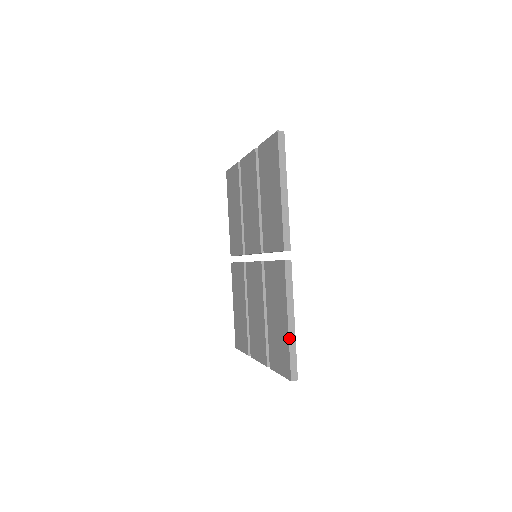
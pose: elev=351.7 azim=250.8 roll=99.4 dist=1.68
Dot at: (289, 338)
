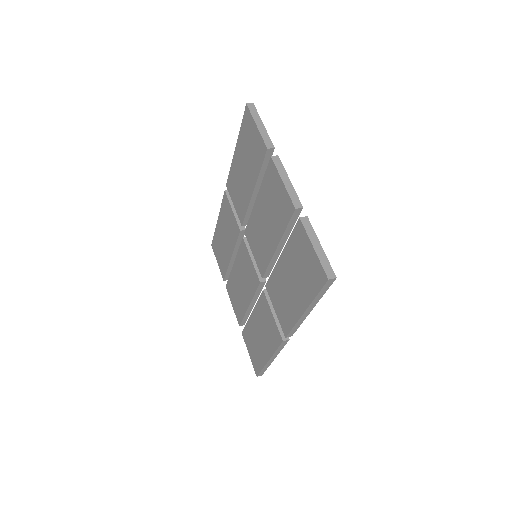
Dot at: (265, 366)
